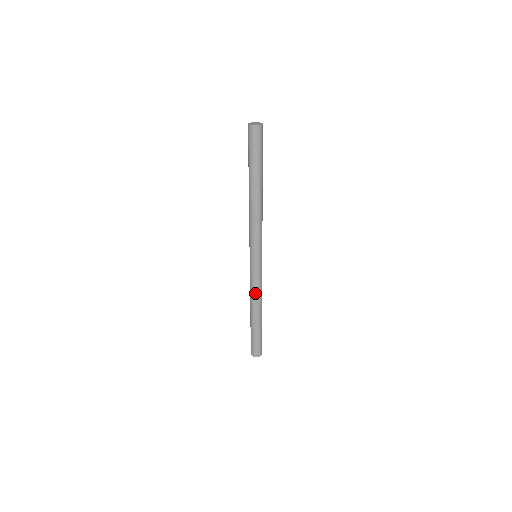
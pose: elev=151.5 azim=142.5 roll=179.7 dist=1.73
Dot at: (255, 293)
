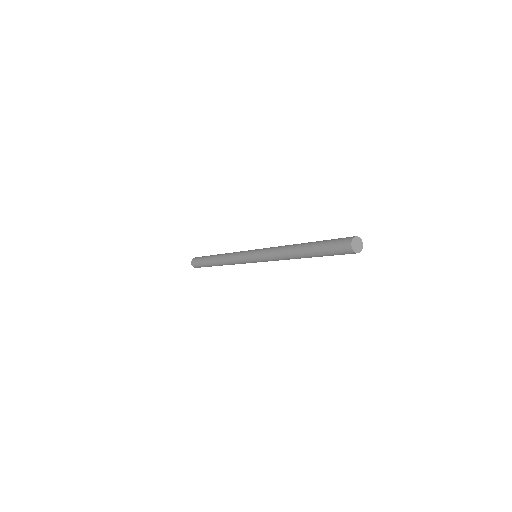
Dot at: (231, 263)
